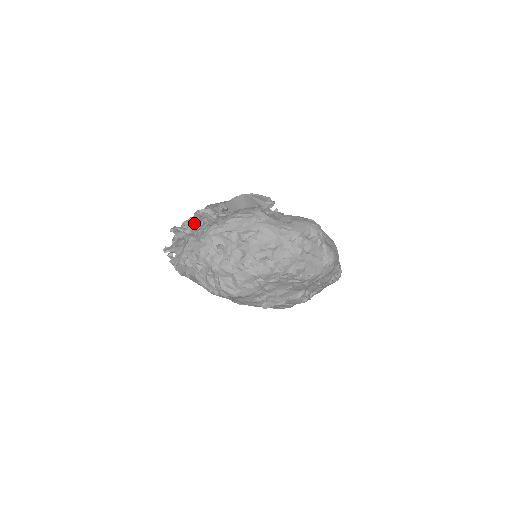
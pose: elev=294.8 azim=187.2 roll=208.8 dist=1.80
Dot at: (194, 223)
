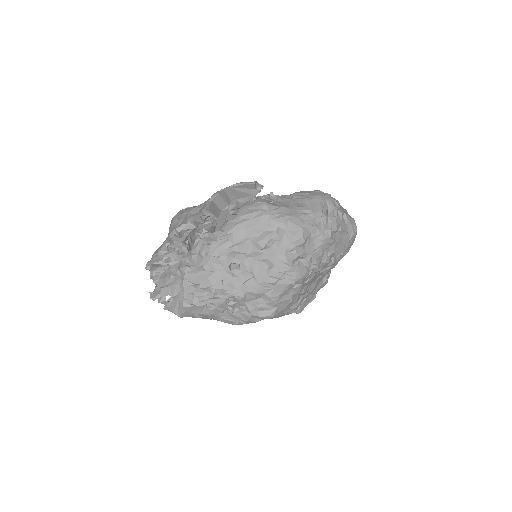
Dot at: (177, 248)
